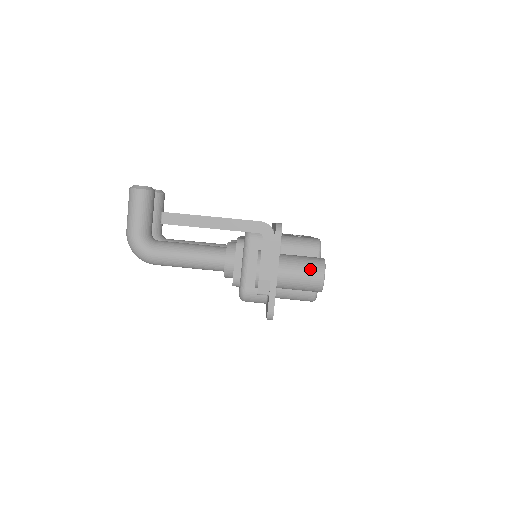
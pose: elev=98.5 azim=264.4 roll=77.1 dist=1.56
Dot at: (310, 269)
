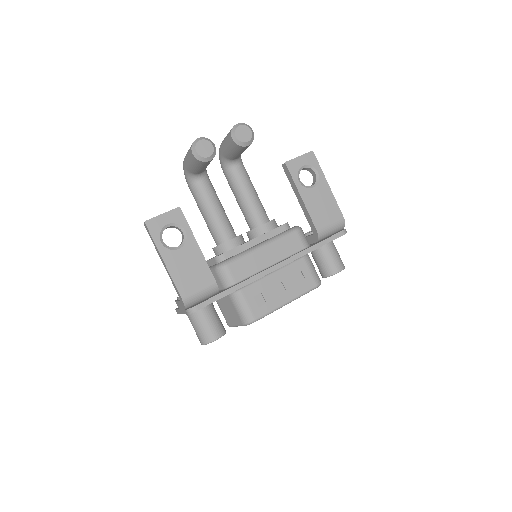
Dot at: (199, 334)
